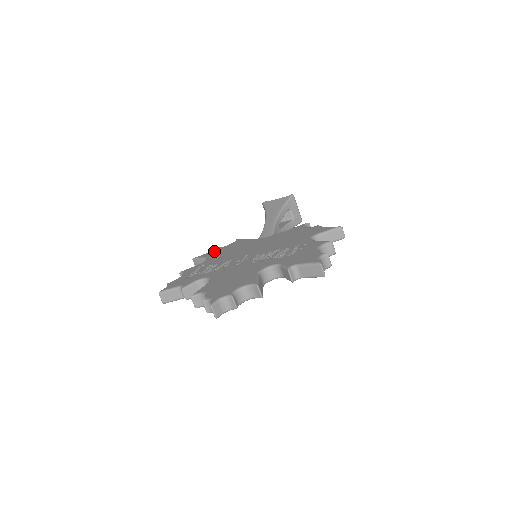
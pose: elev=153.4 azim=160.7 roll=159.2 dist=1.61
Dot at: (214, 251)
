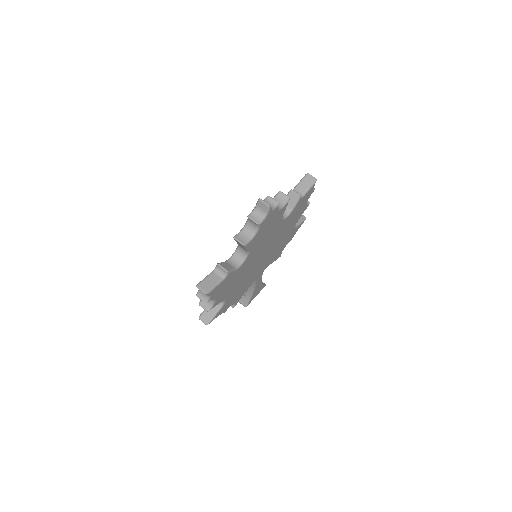
Dot at: occluded
